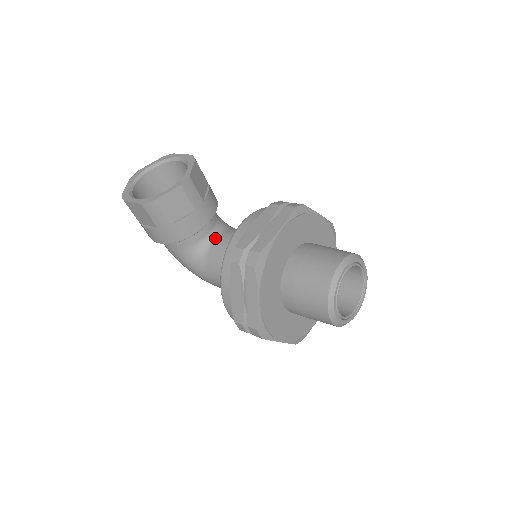
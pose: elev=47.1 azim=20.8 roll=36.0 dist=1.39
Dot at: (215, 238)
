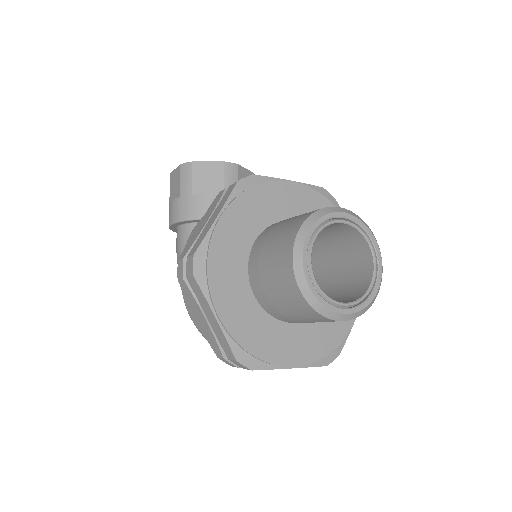
Dot at: occluded
